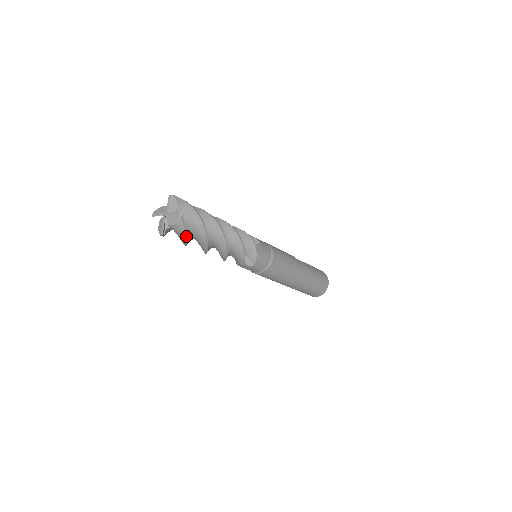
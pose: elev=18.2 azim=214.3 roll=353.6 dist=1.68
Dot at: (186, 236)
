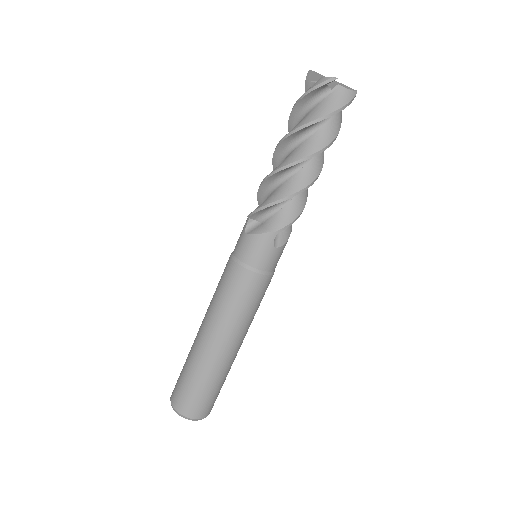
Dot at: occluded
